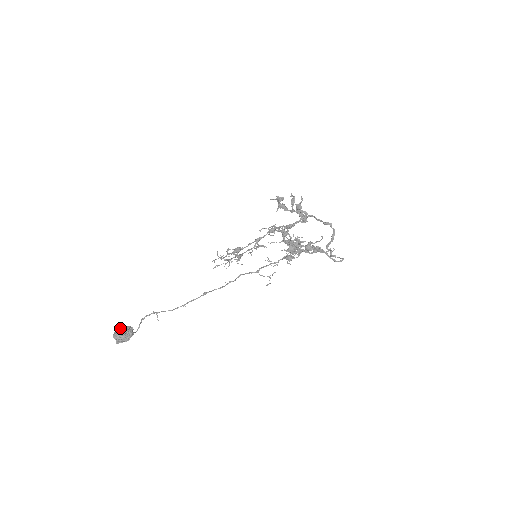
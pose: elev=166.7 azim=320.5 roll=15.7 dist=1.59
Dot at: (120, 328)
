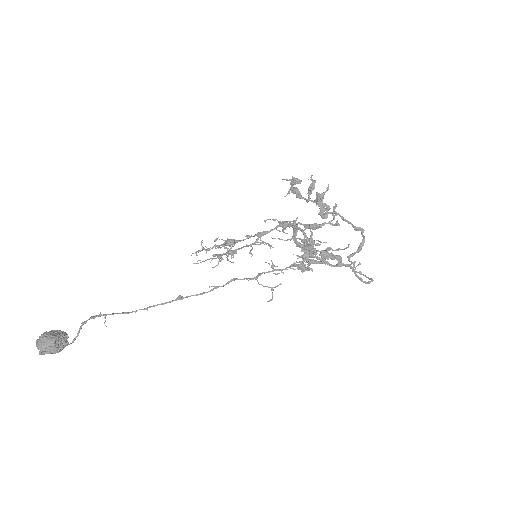
Dot at: (48, 334)
